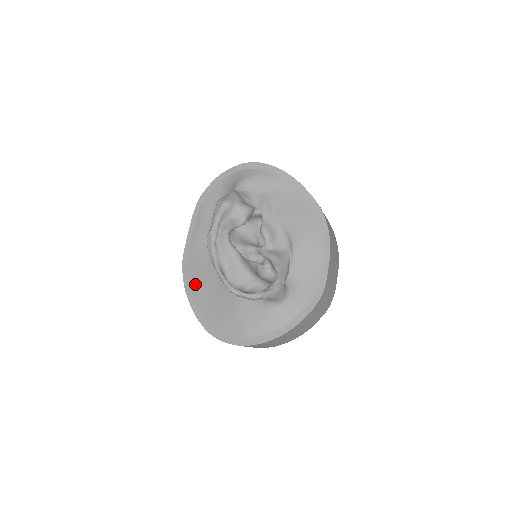
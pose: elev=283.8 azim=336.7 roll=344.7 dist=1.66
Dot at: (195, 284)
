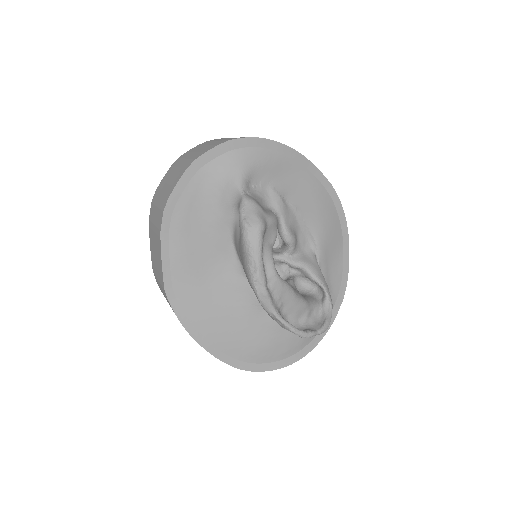
Dot at: (202, 322)
